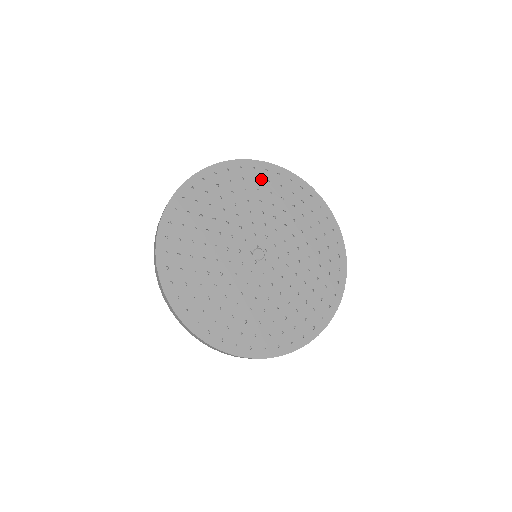
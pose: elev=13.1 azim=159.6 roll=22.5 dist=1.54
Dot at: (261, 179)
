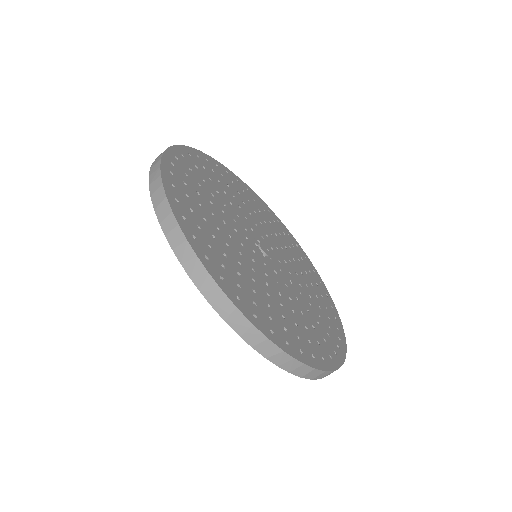
Dot at: (306, 264)
